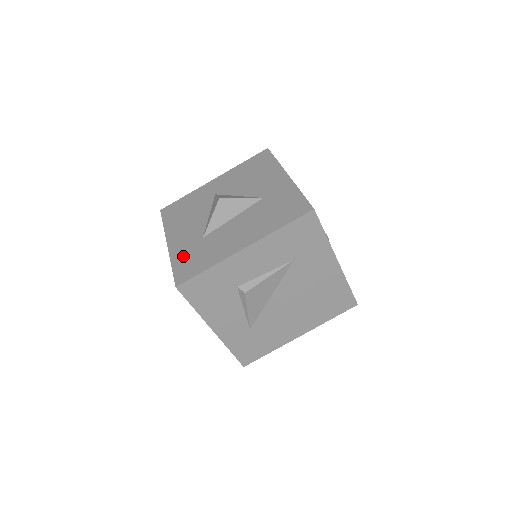
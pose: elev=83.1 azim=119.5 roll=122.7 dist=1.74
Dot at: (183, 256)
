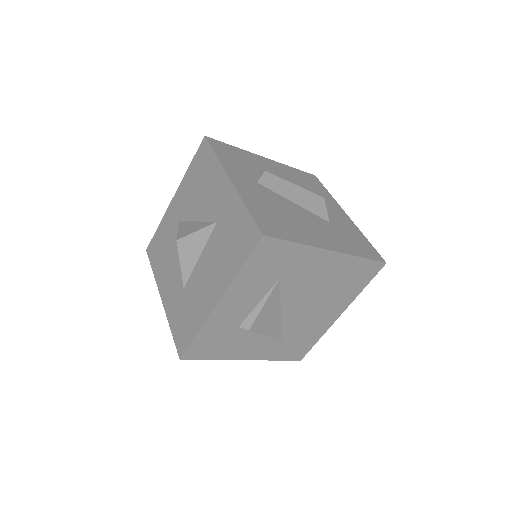
Dot at: (175, 316)
